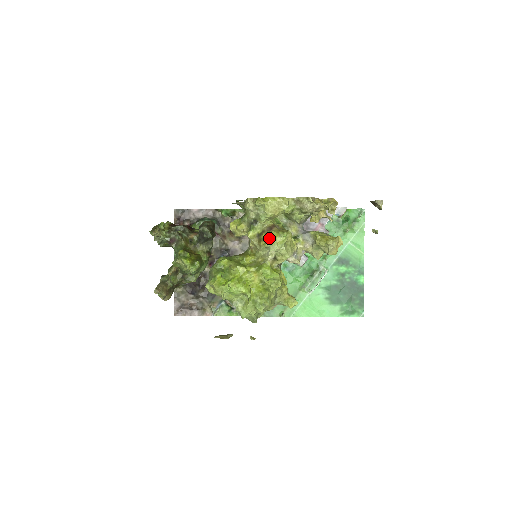
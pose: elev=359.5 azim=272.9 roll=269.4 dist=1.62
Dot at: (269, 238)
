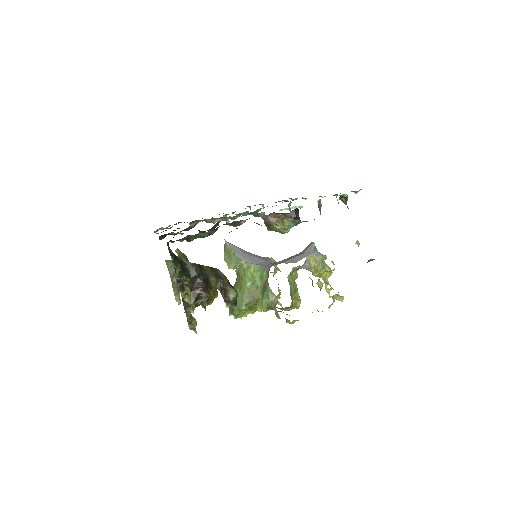
Dot at: occluded
